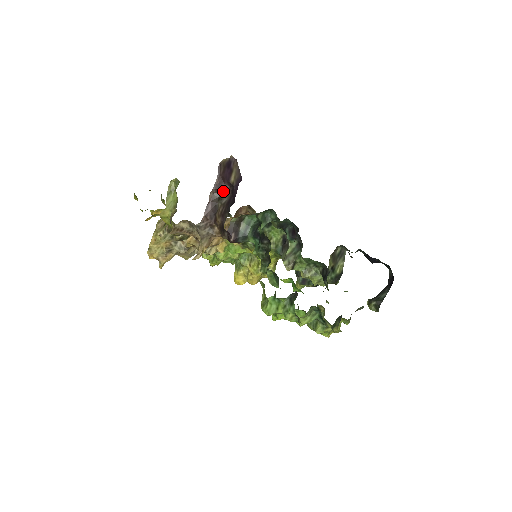
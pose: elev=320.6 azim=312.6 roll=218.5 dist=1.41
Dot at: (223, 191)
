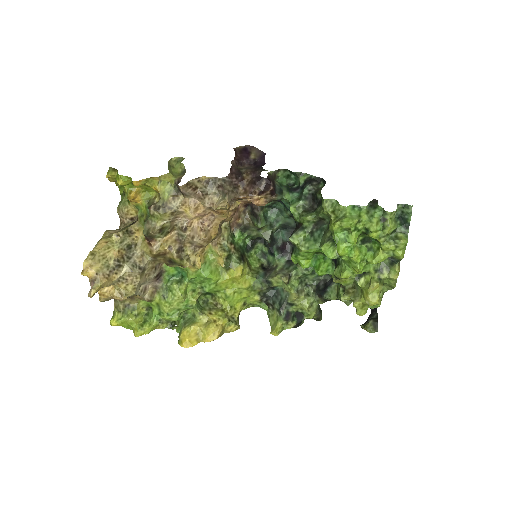
Dot at: (242, 166)
